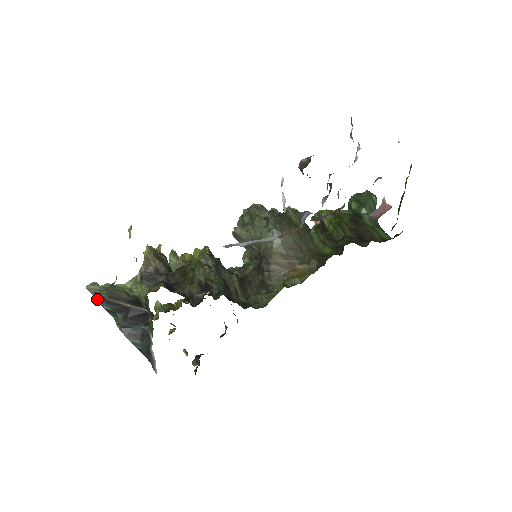
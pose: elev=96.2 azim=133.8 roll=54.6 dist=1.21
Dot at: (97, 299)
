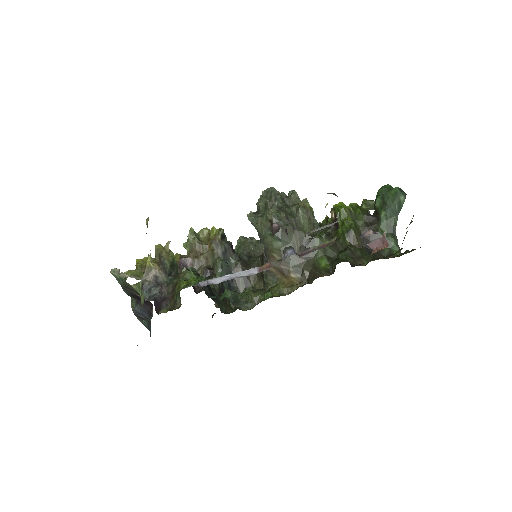
Dot at: (118, 282)
